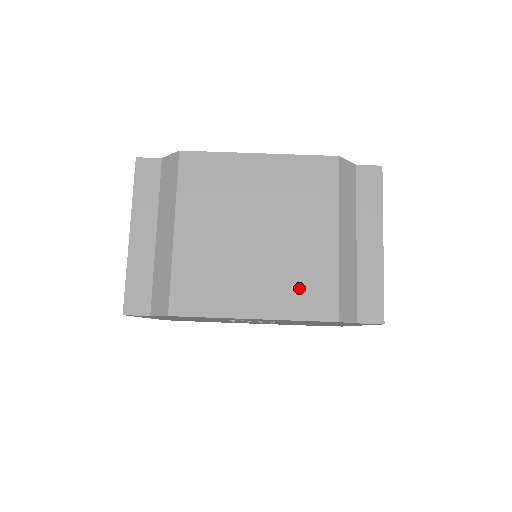
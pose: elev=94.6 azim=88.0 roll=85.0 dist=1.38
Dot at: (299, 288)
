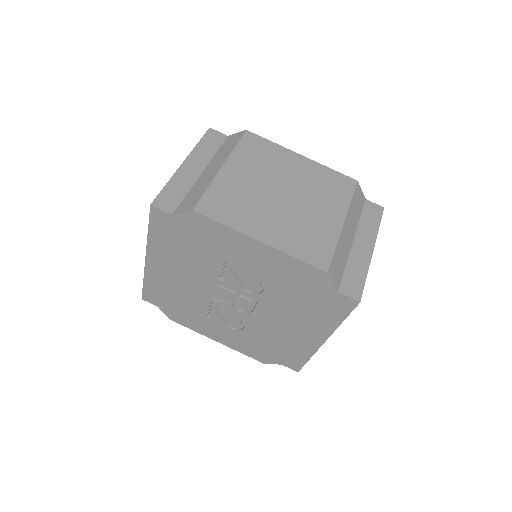
Dot at: (303, 238)
